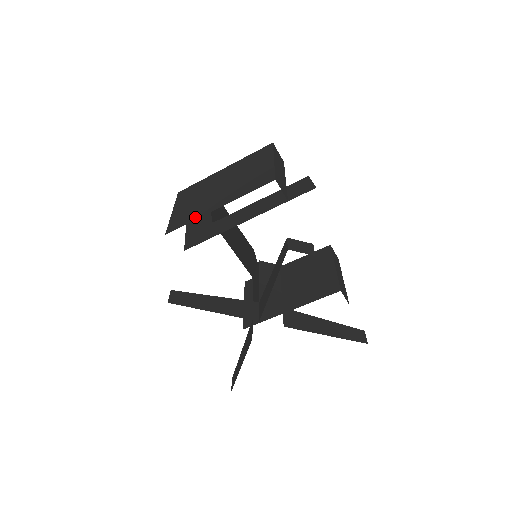
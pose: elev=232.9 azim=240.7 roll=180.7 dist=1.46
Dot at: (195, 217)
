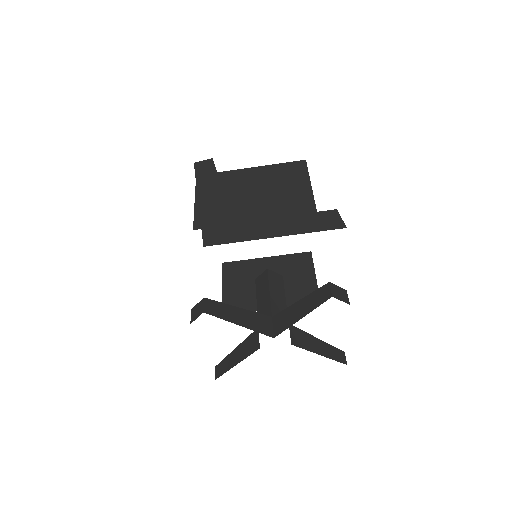
Dot at: (228, 222)
